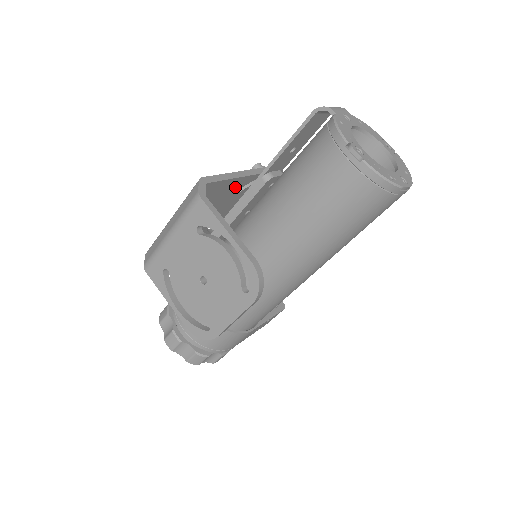
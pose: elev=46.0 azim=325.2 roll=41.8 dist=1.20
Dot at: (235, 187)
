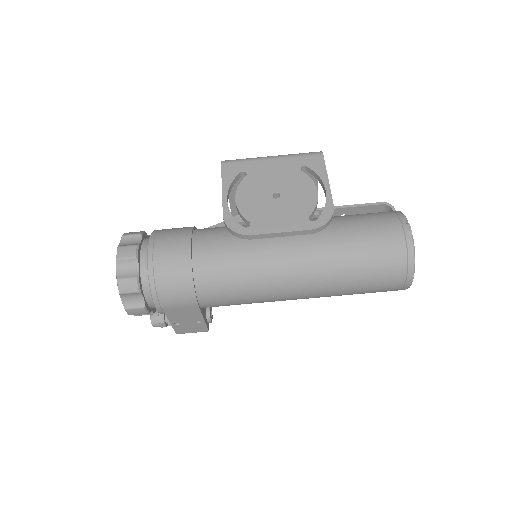
Dot at: occluded
